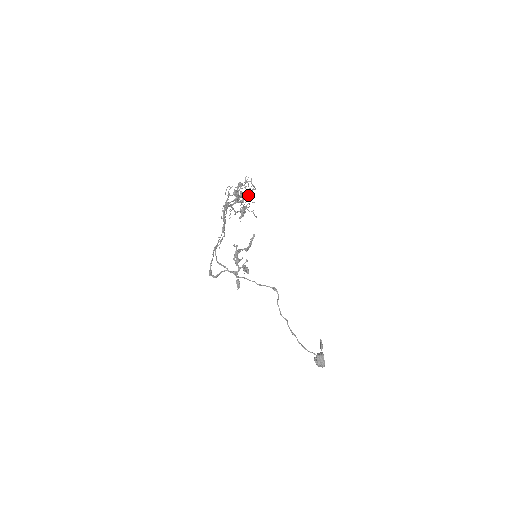
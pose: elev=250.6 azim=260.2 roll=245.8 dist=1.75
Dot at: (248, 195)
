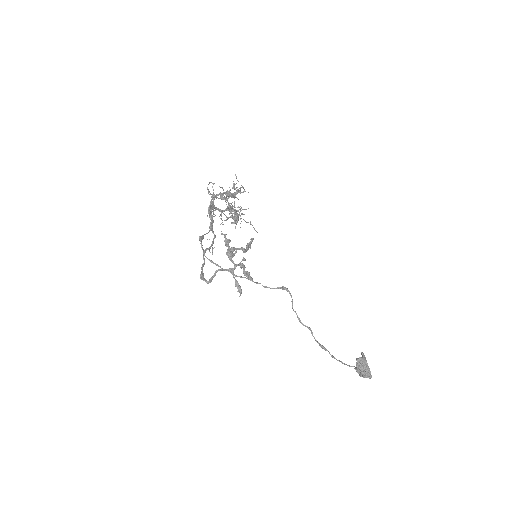
Dot at: (238, 199)
